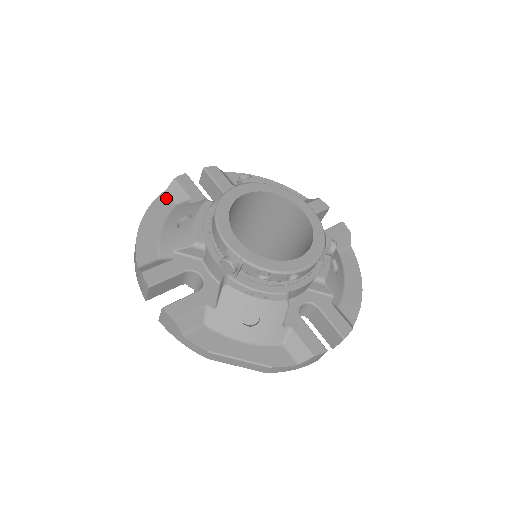
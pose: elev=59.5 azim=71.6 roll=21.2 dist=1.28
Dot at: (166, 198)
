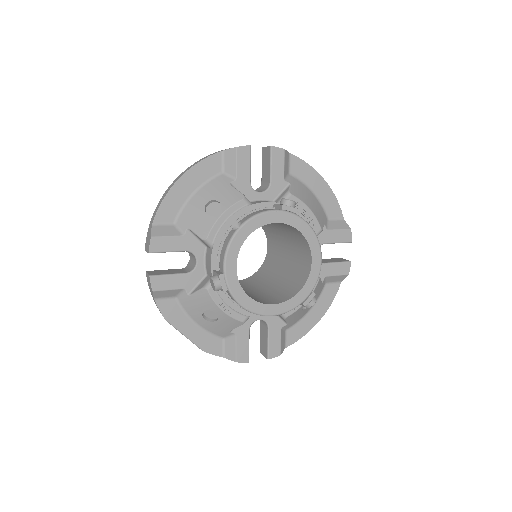
Dot at: (217, 160)
